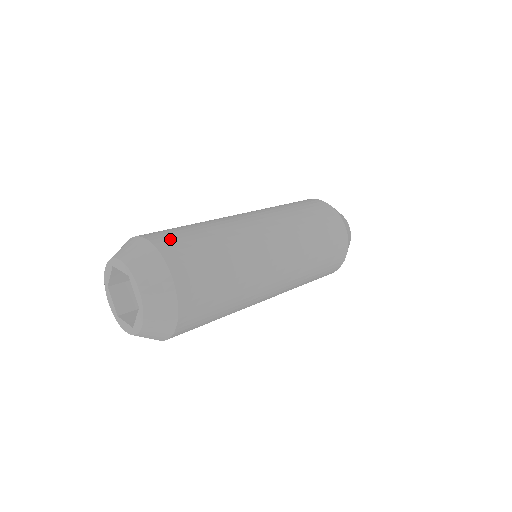
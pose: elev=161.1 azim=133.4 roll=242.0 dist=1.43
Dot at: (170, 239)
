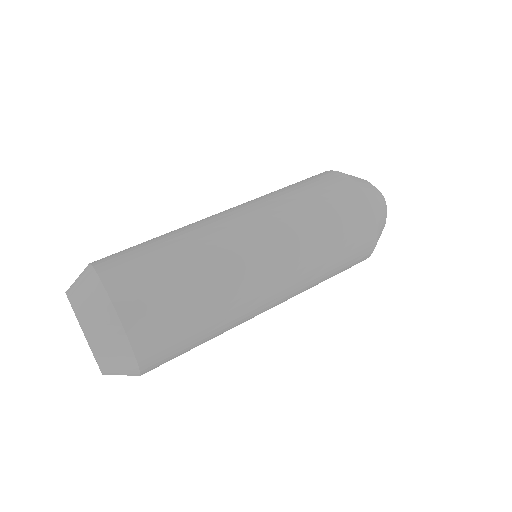
Dot at: (138, 297)
